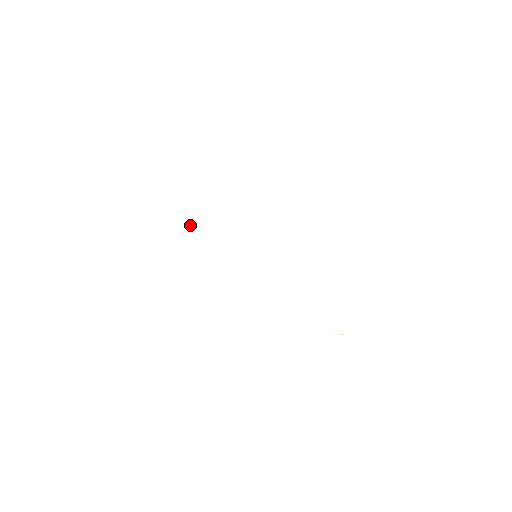
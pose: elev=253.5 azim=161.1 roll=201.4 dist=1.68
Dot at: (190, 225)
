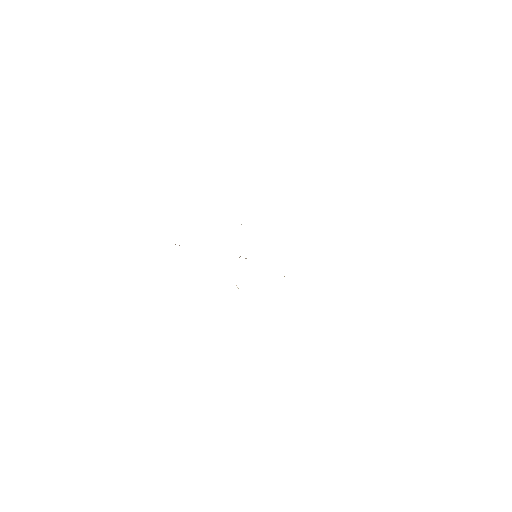
Dot at: occluded
